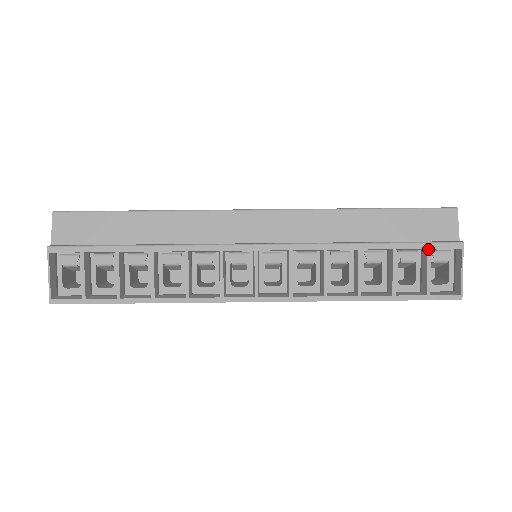
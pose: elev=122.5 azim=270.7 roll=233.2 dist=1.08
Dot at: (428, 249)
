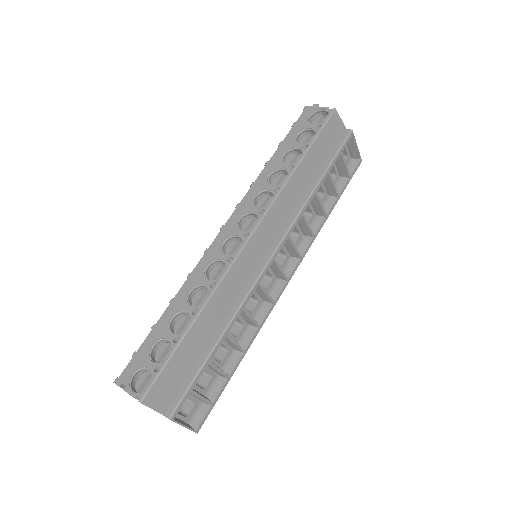
Dot at: (341, 153)
